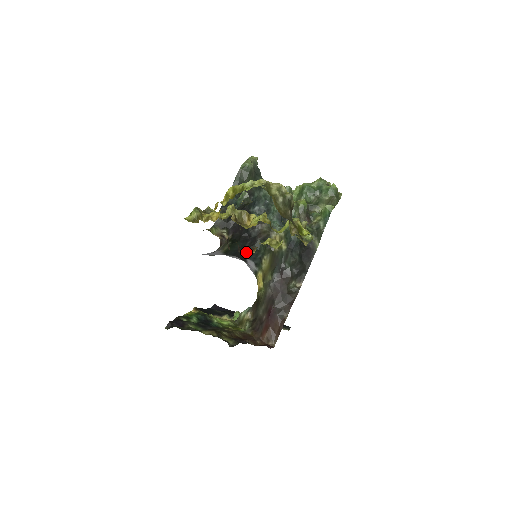
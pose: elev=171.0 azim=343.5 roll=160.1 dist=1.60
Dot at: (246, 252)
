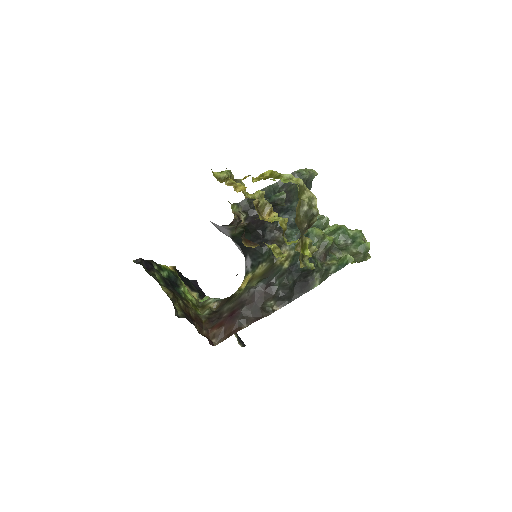
Dot at: (248, 243)
